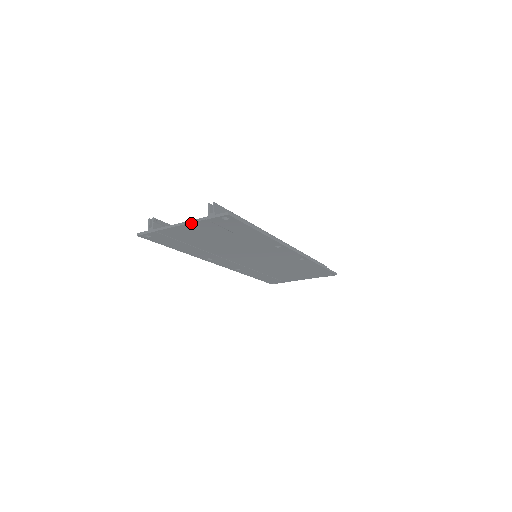
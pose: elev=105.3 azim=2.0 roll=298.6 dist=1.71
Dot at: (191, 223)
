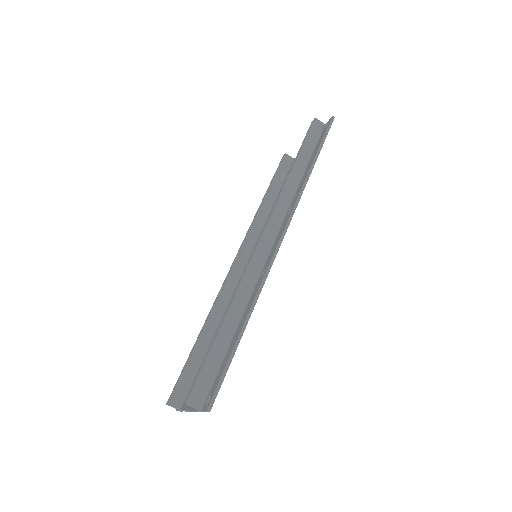
Dot at: occluded
